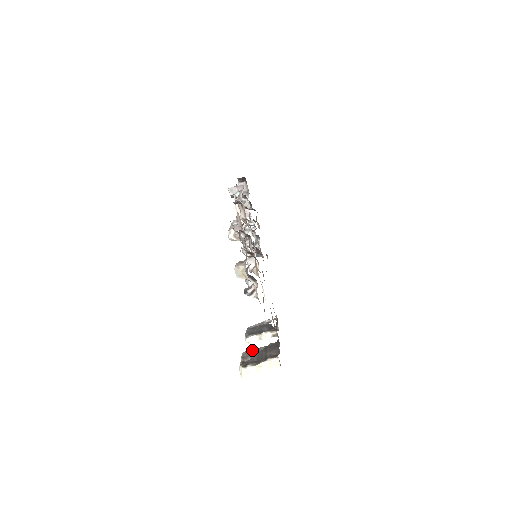
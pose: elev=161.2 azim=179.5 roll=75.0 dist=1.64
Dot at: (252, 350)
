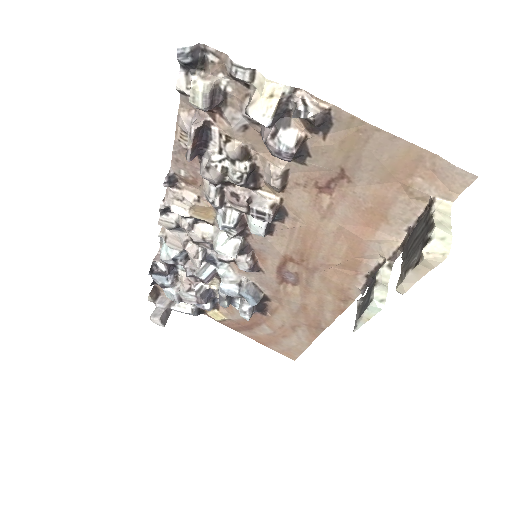
Dot at: occluded
